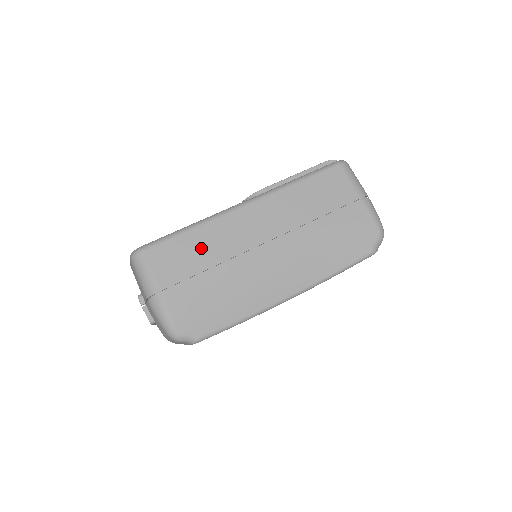
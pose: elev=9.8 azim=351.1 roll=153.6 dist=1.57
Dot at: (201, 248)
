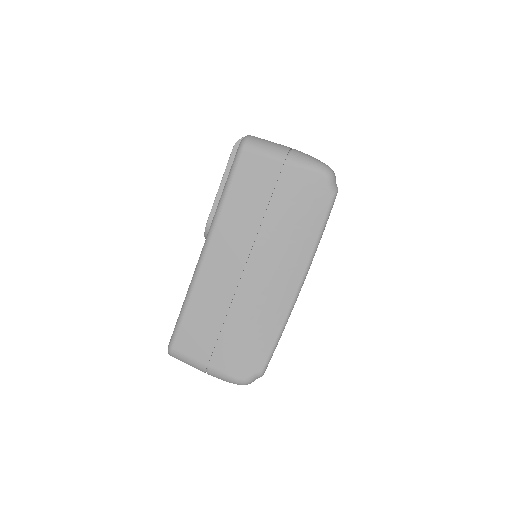
Dot at: (205, 314)
